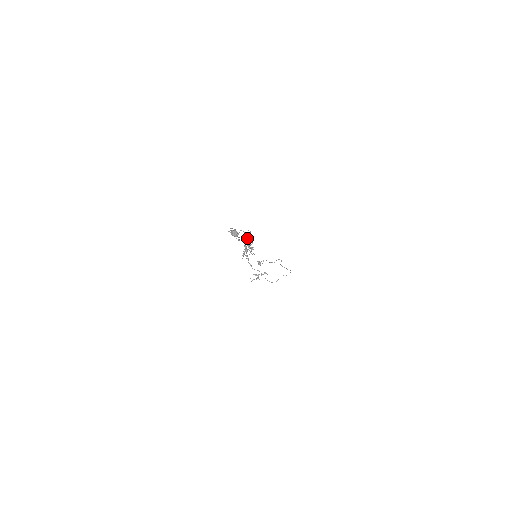
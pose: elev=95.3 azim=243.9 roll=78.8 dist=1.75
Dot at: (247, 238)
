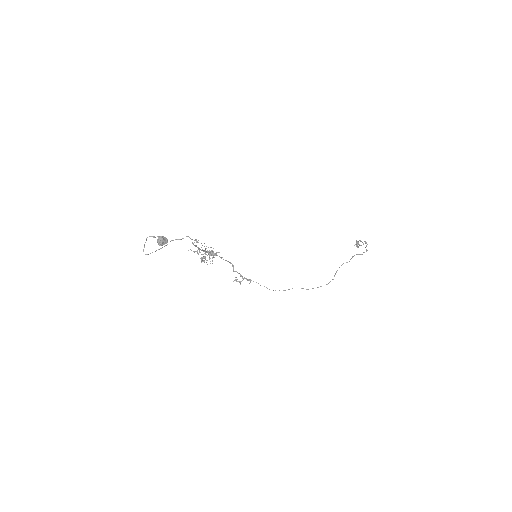
Dot at: occluded
